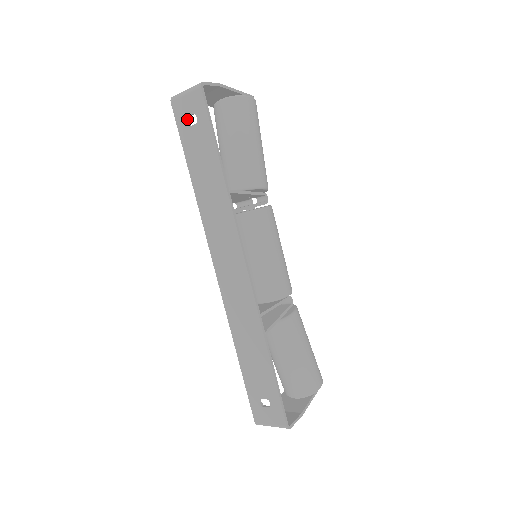
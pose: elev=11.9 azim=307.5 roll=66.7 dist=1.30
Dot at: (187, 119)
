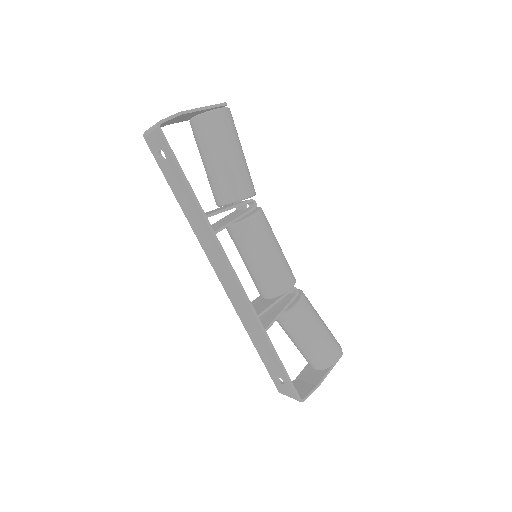
Dot at: (159, 153)
